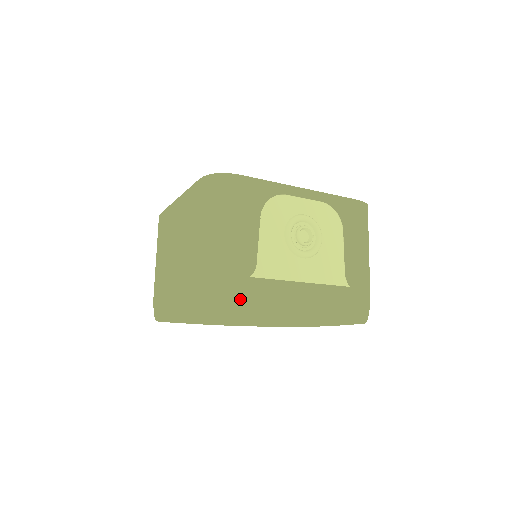
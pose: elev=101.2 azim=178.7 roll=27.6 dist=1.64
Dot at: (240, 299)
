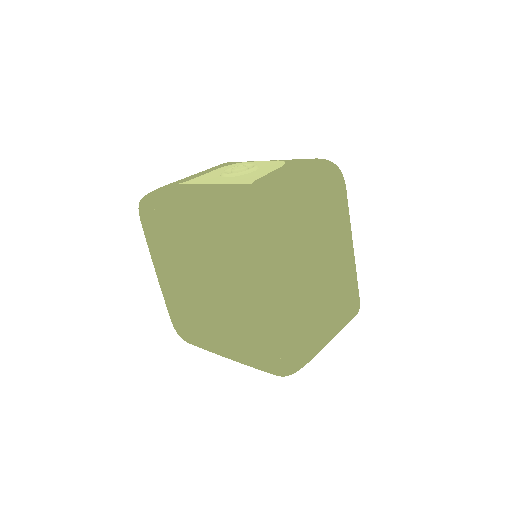
Dot at: (158, 191)
